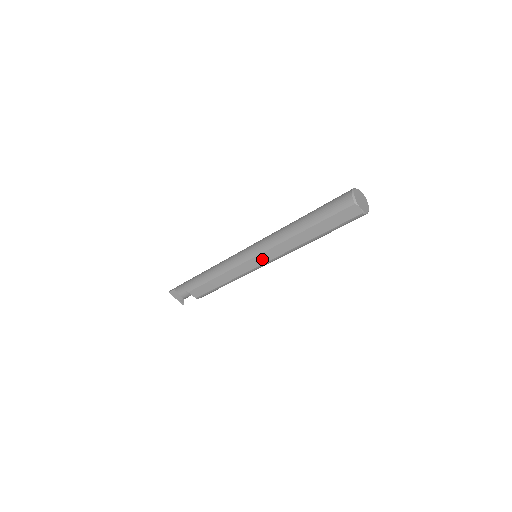
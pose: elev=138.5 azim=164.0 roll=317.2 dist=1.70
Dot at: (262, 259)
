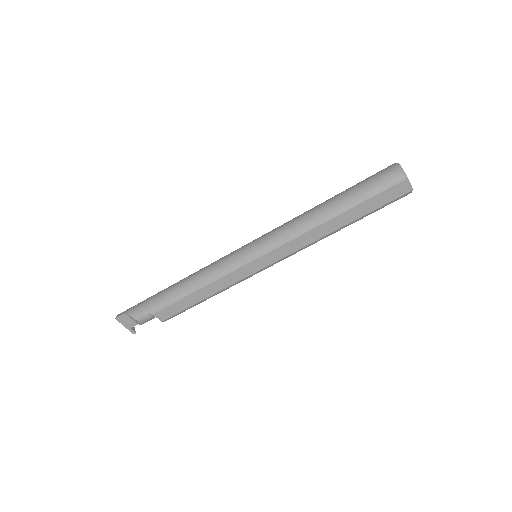
Dot at: (271, 258)
